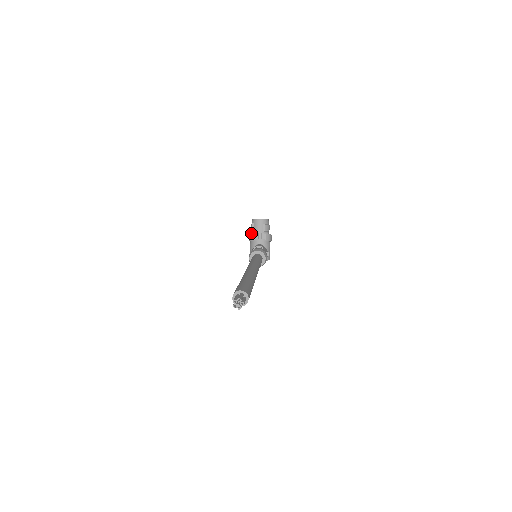
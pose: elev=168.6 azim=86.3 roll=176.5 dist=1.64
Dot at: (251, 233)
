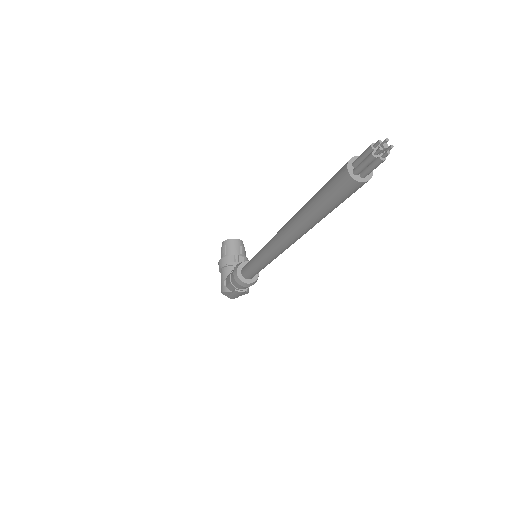
Dot at: (224, 256)
